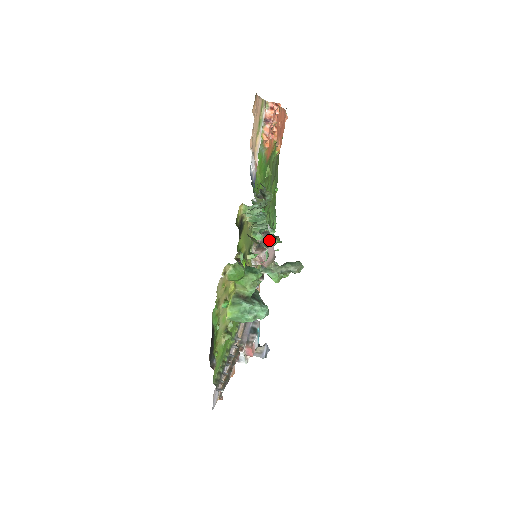
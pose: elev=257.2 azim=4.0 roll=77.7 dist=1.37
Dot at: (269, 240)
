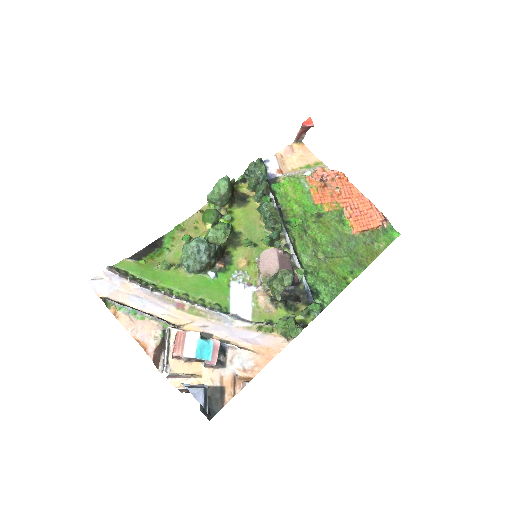
Dot at: (278, 250)
